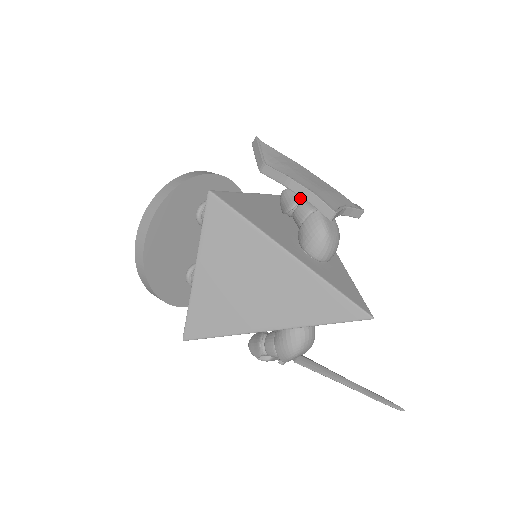
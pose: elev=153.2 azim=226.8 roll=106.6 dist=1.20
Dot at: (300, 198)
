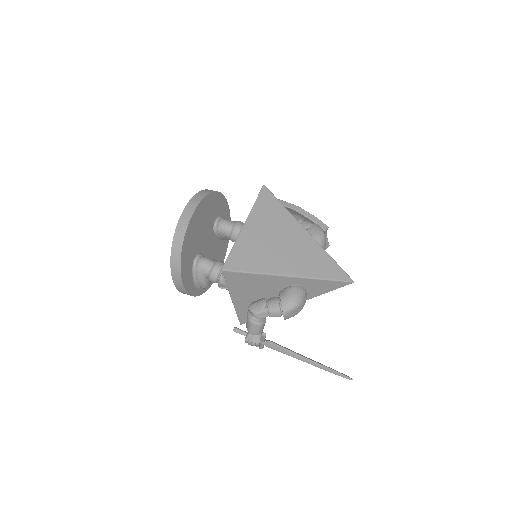
Dot at: (303, 219)
